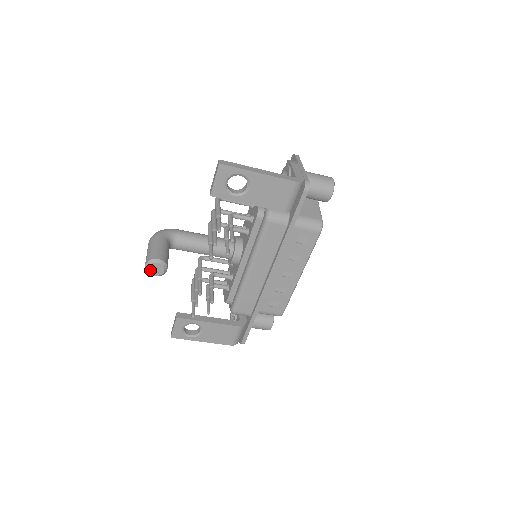
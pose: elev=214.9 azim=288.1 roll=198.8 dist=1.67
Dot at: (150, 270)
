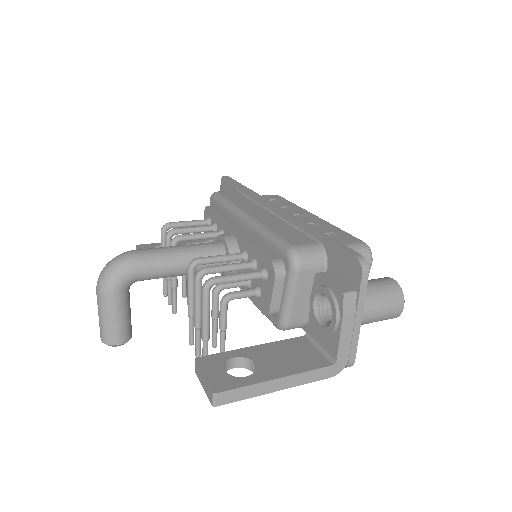
Dot at: occluded
